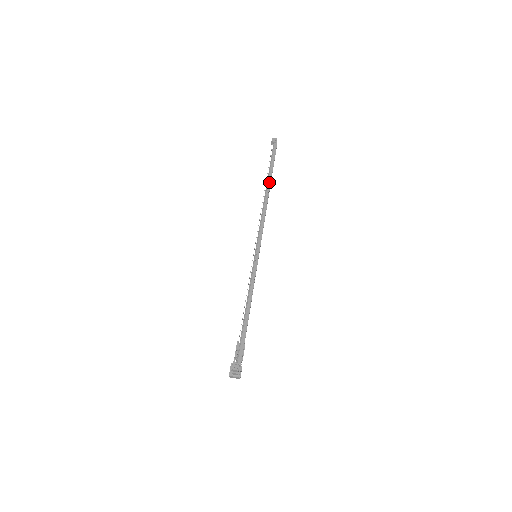
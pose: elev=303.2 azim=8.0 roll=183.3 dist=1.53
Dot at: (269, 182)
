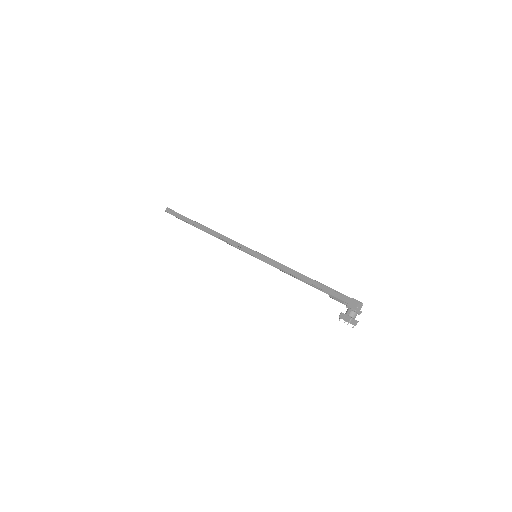
Dot at: (202, 225)
